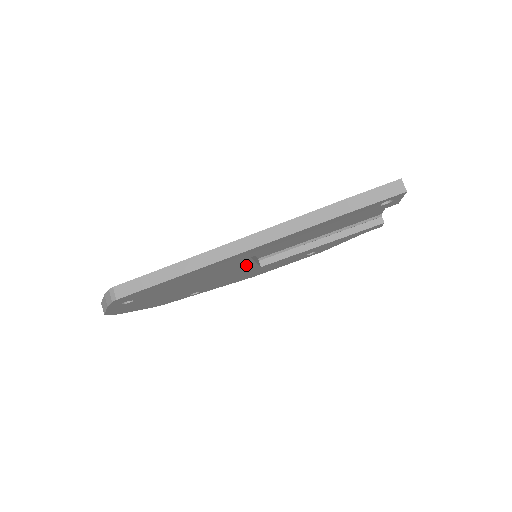
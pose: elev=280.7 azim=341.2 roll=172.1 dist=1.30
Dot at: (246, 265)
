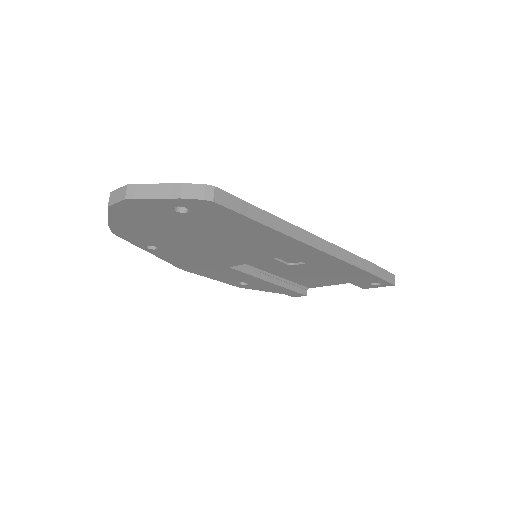
Dot at: (253, 258)
